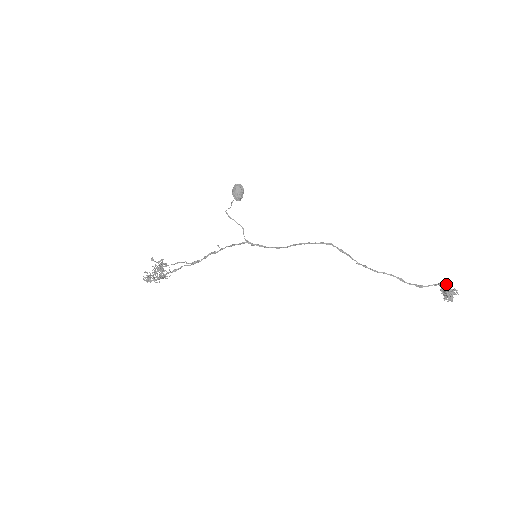
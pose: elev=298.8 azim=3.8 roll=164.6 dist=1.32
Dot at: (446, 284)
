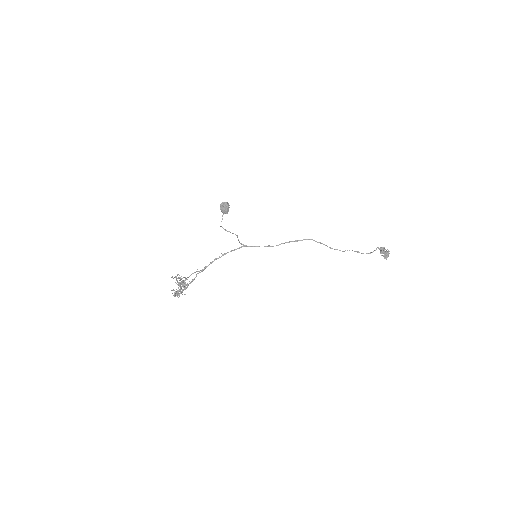
Dot at: (384, 249)
